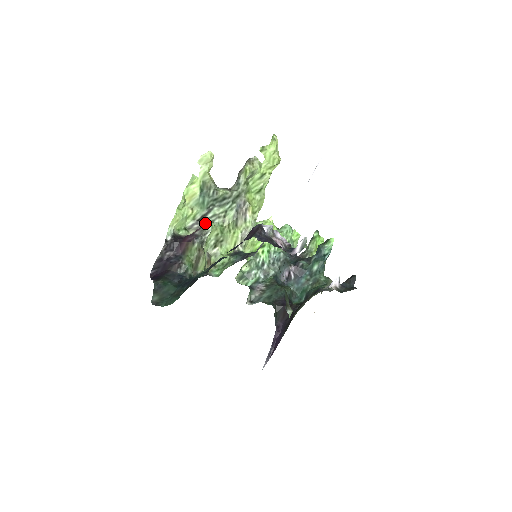
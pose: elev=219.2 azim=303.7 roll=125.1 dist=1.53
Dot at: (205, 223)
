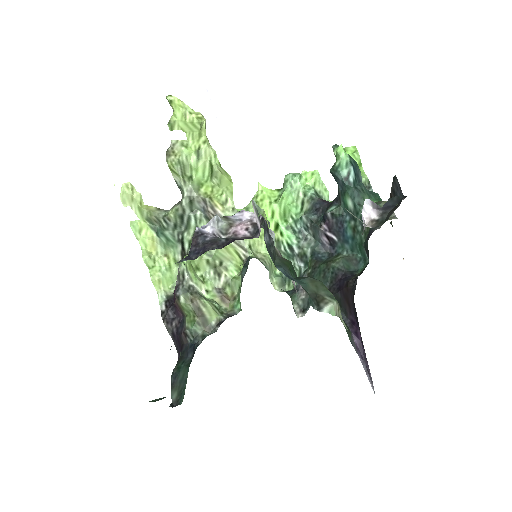
Dot at: occluded
